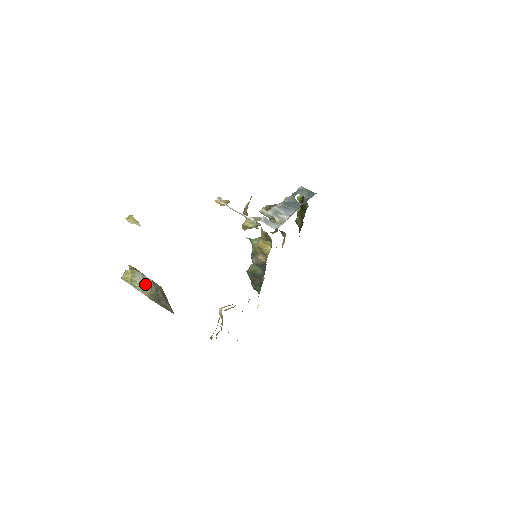
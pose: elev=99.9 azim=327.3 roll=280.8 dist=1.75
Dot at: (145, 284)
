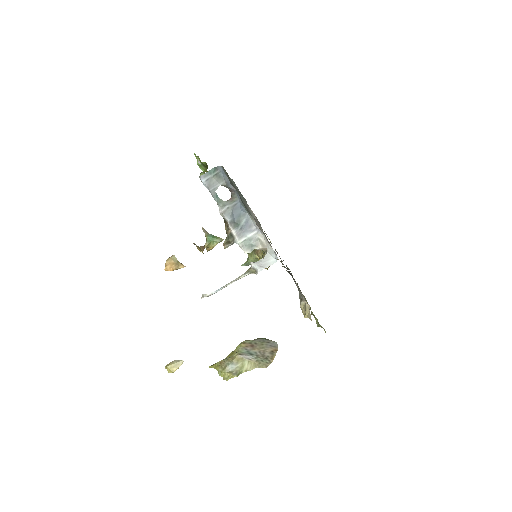
Dot at: (242, 363)
